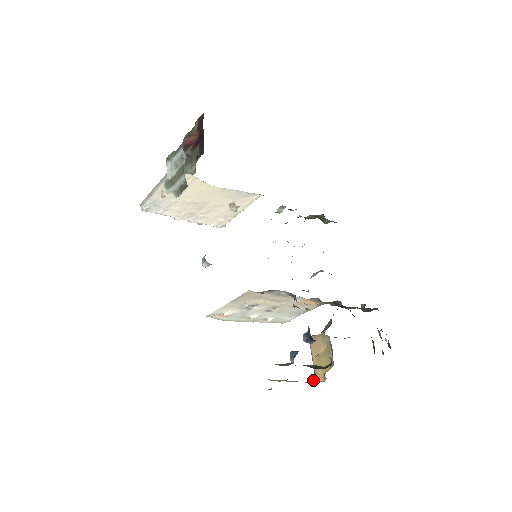
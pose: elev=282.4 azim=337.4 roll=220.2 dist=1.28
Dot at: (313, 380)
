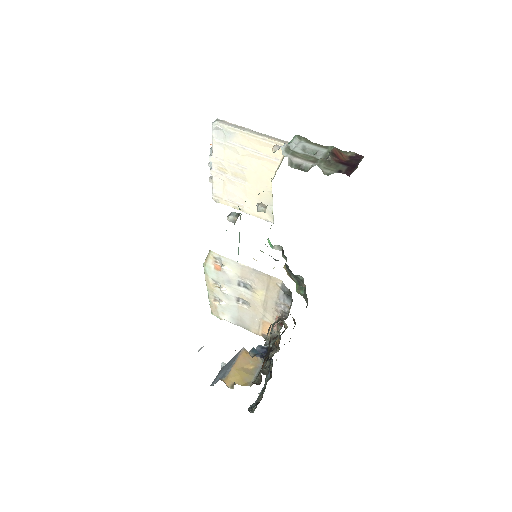
Dot at: (221, 379)
